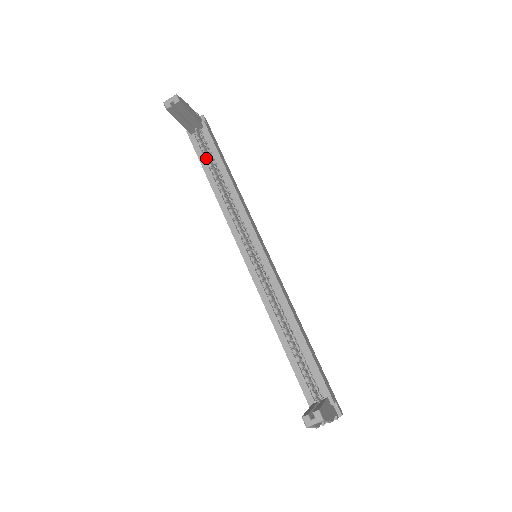
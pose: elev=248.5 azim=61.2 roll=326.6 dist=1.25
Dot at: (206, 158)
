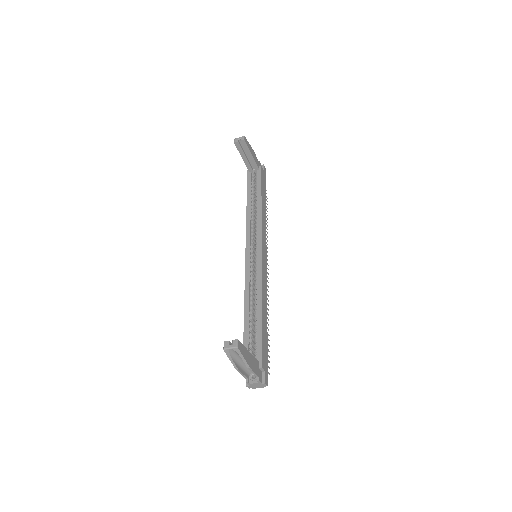
Dot at: (252, 188)
